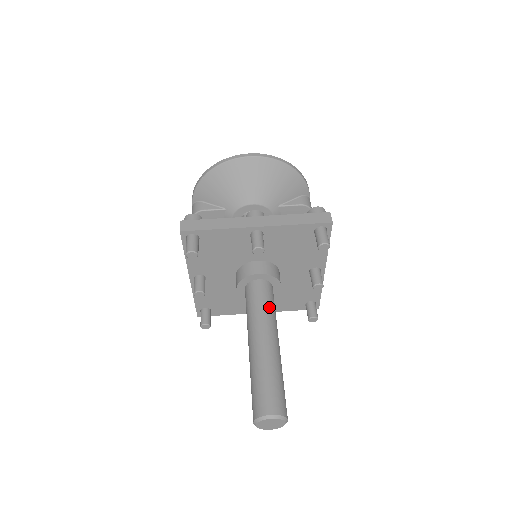
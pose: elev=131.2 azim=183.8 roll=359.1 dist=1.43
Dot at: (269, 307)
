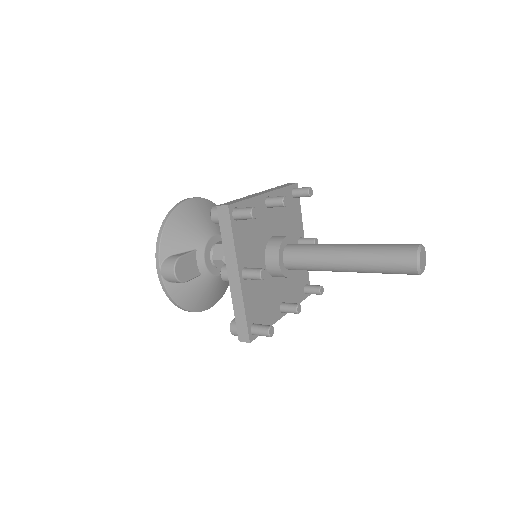
Dot at: occluded
